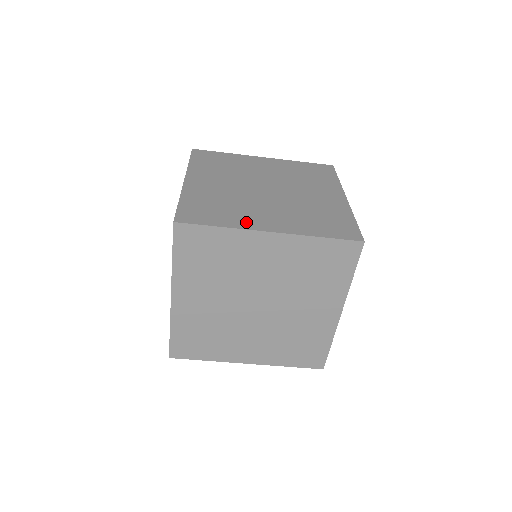
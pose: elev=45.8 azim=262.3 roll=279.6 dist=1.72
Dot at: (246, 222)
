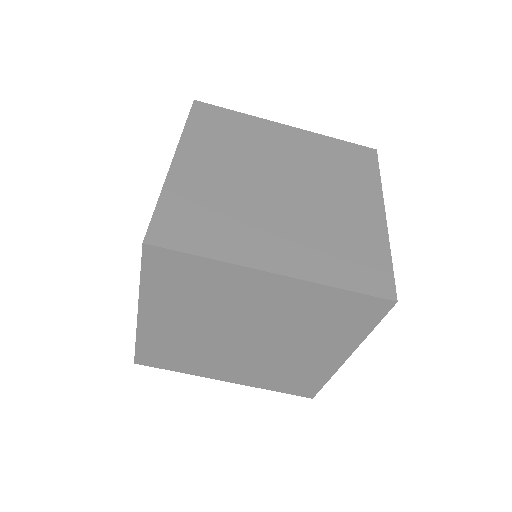
Dot at: (244, 251)
